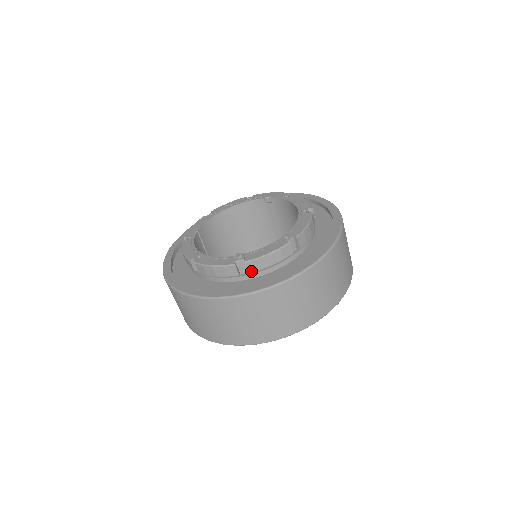
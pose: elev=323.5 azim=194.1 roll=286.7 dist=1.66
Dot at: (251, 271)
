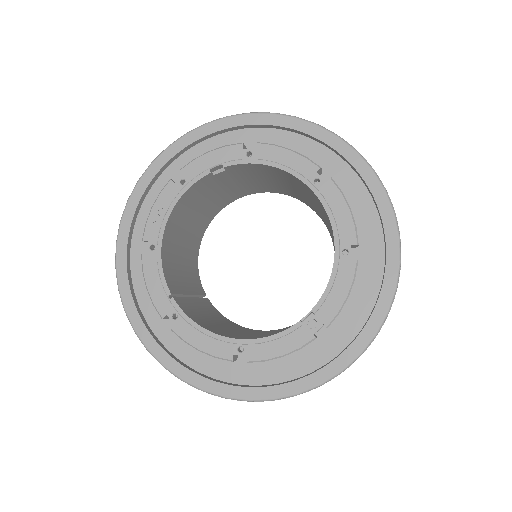
Dot at: occluded
